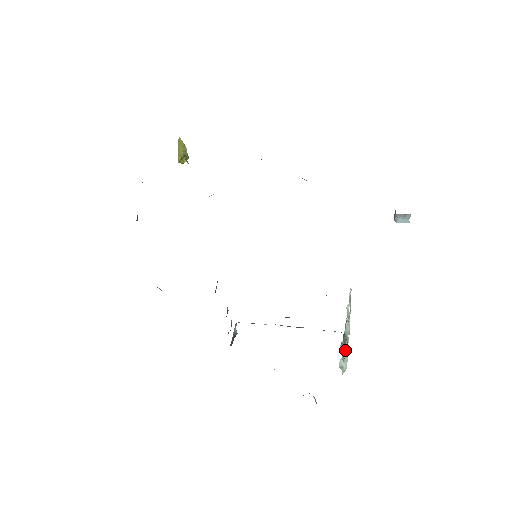
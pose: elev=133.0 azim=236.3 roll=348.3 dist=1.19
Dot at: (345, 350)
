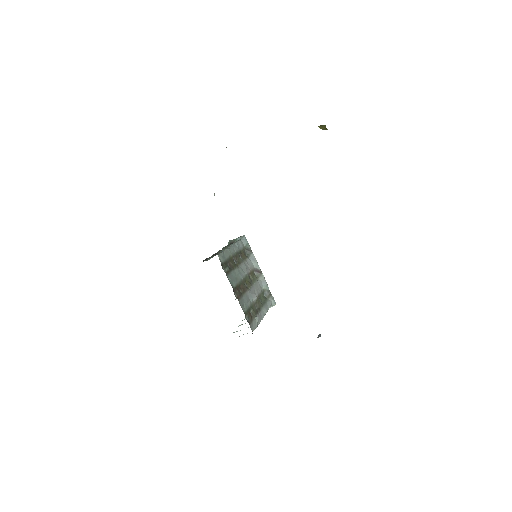
Dot at: (240, 325)
